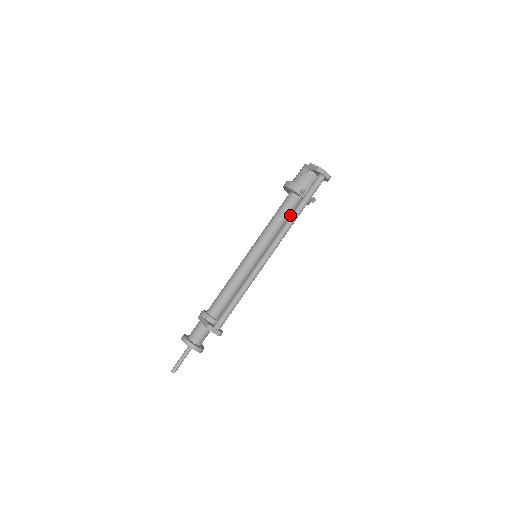
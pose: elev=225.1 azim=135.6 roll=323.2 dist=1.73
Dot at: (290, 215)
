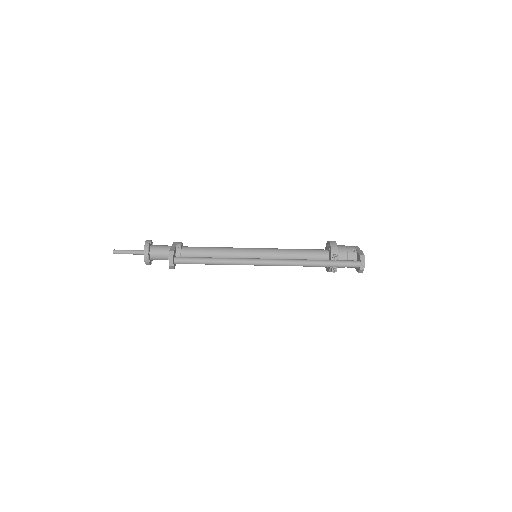
Dot at: occluded
